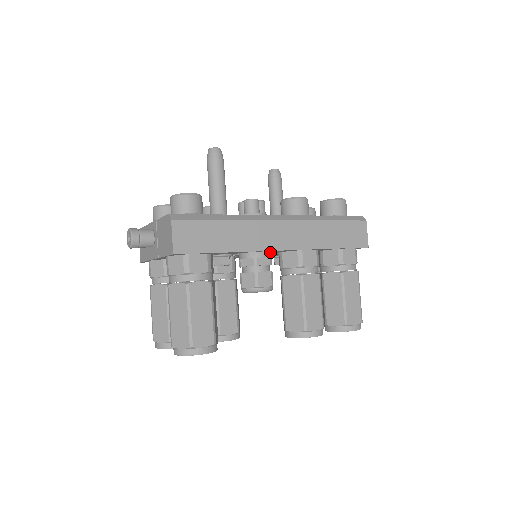
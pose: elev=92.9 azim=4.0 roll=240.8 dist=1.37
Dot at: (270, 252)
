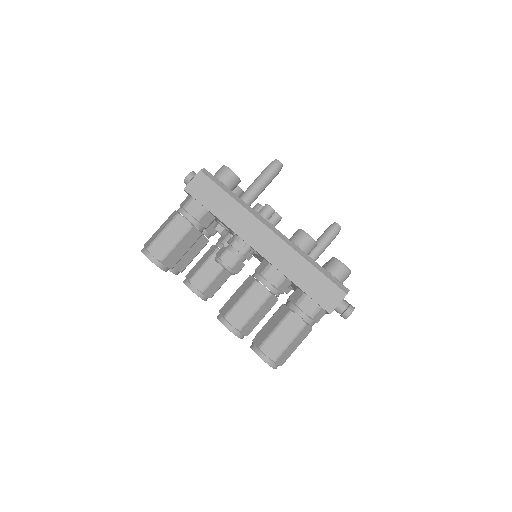
Dot at: (249, 246)
